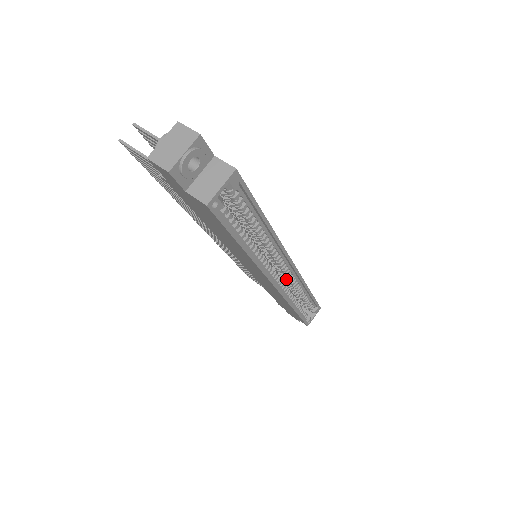
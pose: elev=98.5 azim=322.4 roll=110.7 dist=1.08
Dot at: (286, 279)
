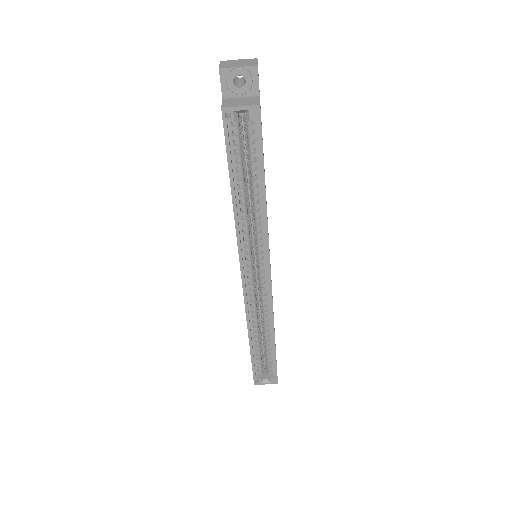
Dot at: (261, 296)
